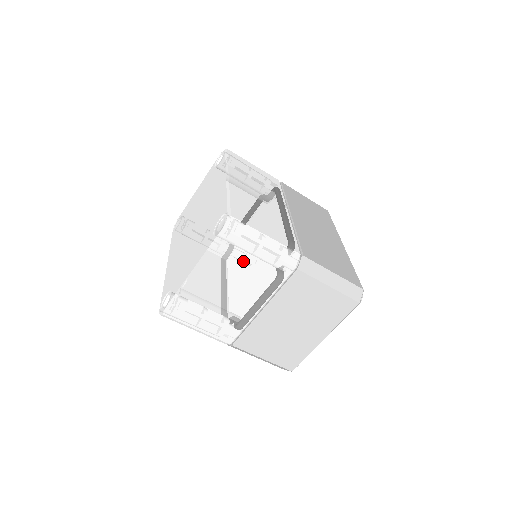
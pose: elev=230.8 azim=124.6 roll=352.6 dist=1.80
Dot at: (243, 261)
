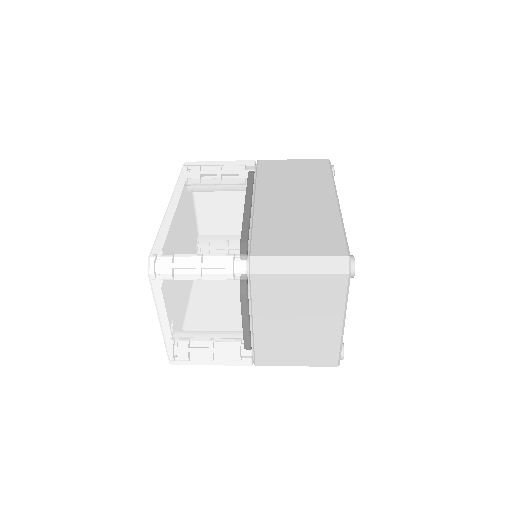
Dot at: (191, 292)
